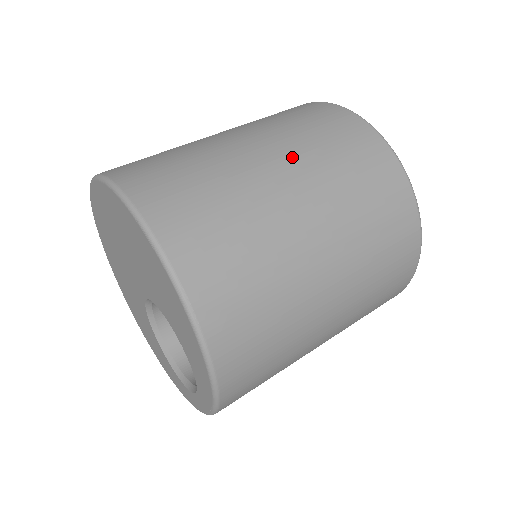
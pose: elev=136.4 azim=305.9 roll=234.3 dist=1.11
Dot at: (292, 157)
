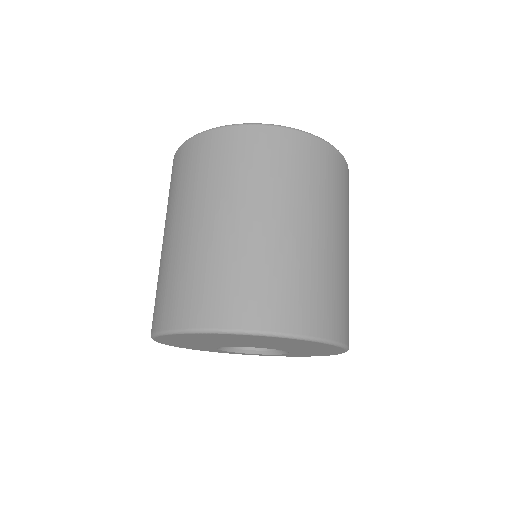
Dot at: (346, 230)
